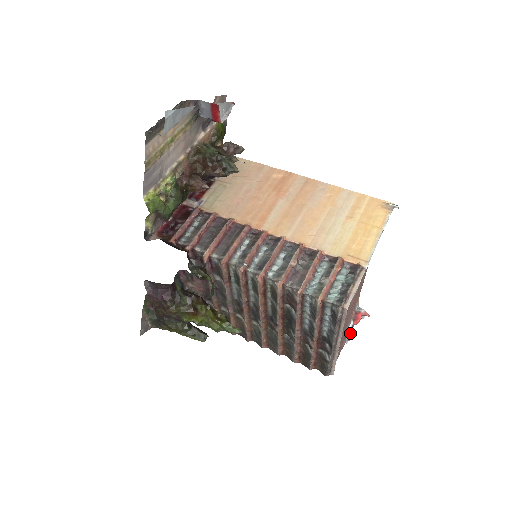
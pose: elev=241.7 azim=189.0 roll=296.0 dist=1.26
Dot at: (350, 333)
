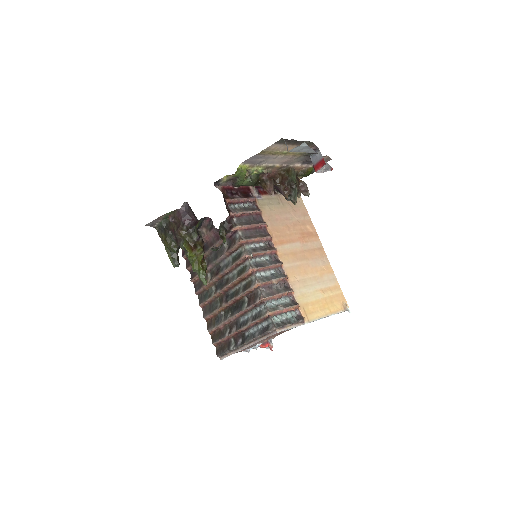
Dot at: (252, 348)
